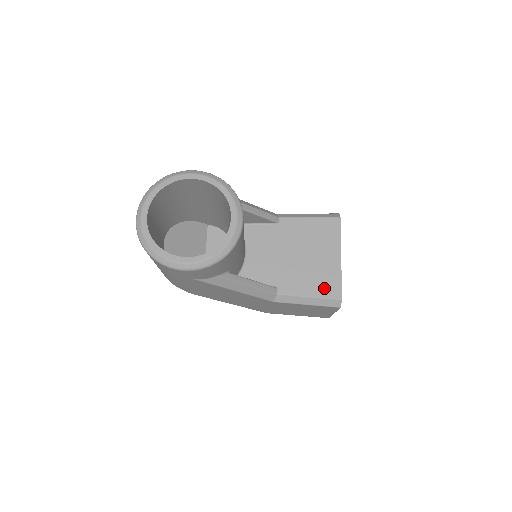
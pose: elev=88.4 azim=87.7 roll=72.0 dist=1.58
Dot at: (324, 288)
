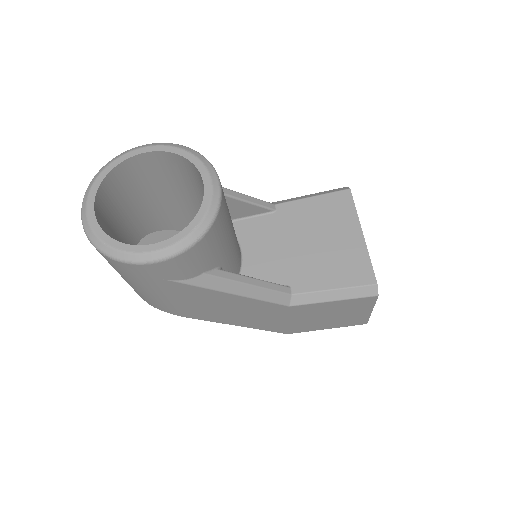
Dot at: (351, 274)
